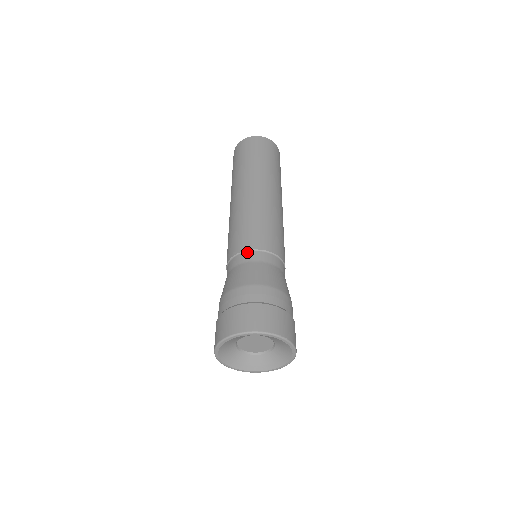
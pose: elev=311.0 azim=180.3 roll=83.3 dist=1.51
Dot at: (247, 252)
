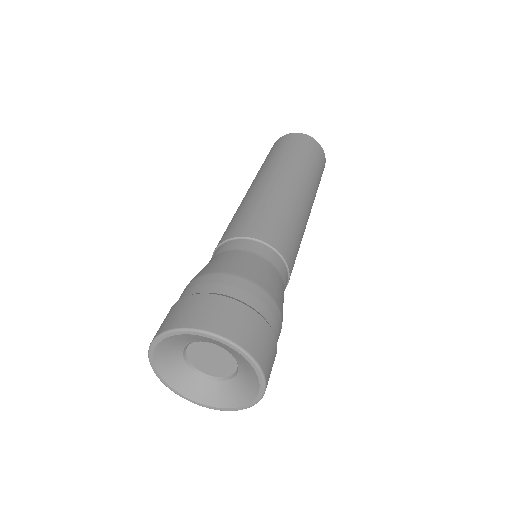
Dot at: (270, 247)
